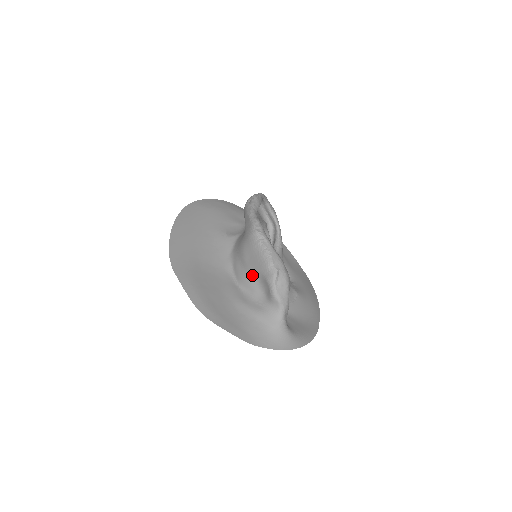
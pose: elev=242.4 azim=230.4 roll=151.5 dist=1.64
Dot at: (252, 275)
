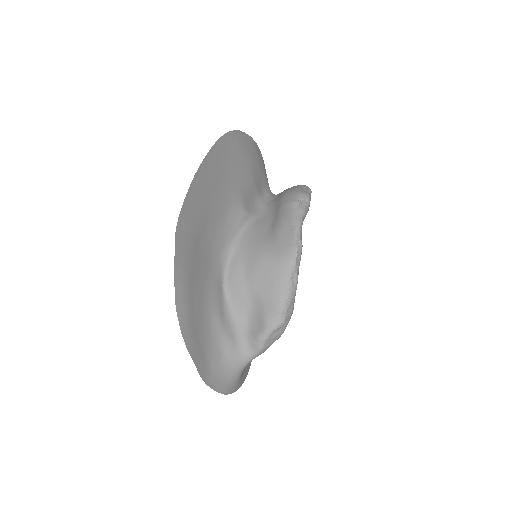
Dot at: (250, 296)
